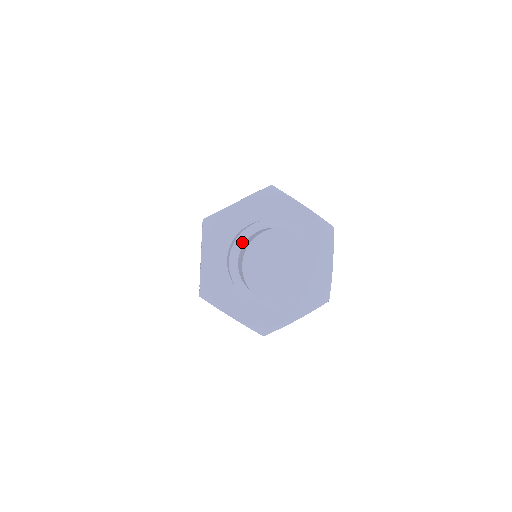
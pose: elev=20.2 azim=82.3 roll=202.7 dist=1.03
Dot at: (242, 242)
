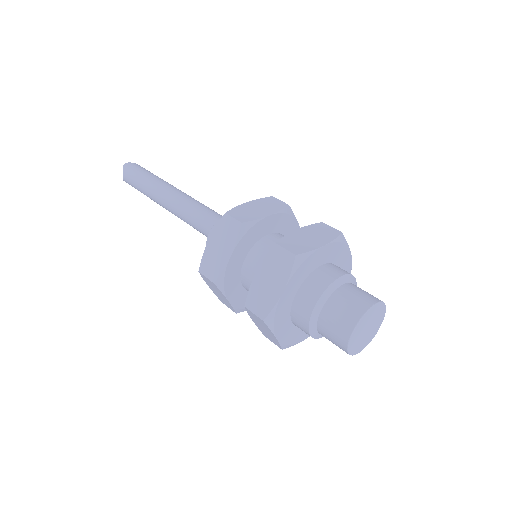
Dot at: (331, 292)
